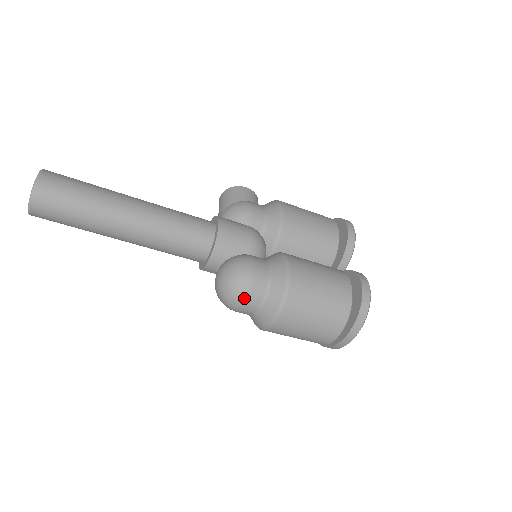
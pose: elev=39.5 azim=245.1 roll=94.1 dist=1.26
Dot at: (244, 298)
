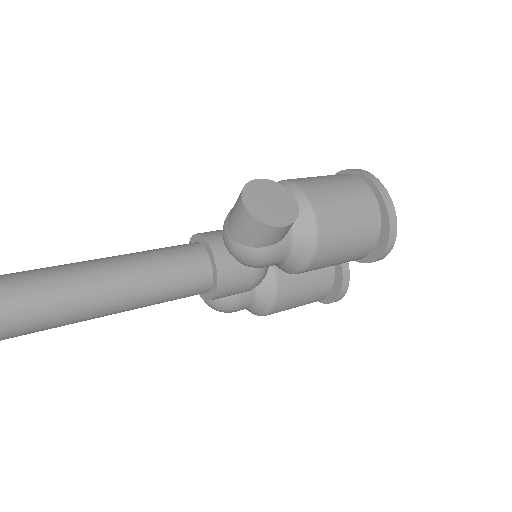
Dot at: occluded
